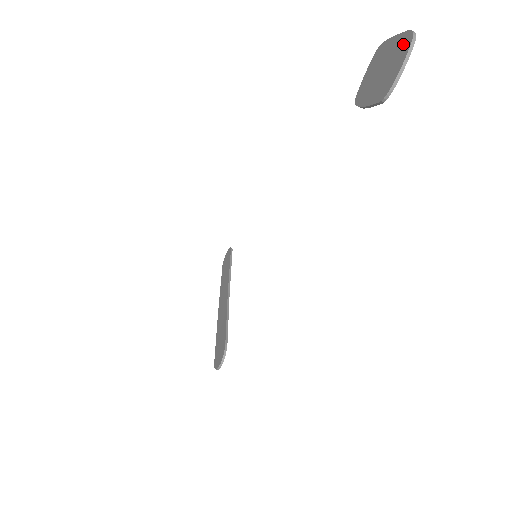
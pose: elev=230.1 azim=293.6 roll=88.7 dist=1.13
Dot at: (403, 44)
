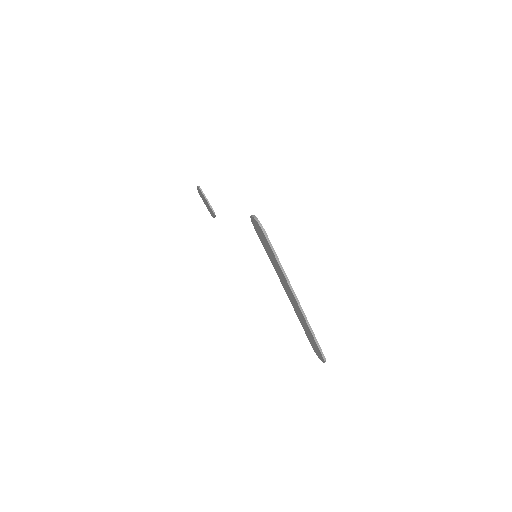
Dot at: (200, 196)
